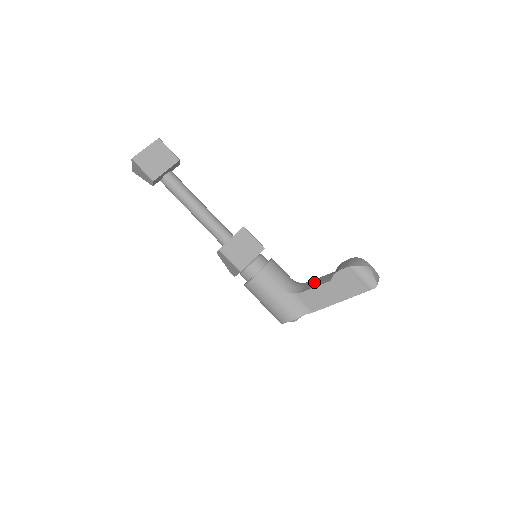
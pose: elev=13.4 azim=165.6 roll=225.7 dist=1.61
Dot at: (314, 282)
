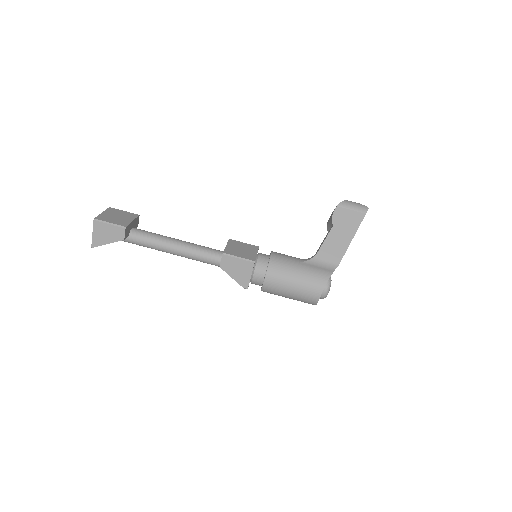
Dot at: occluded
